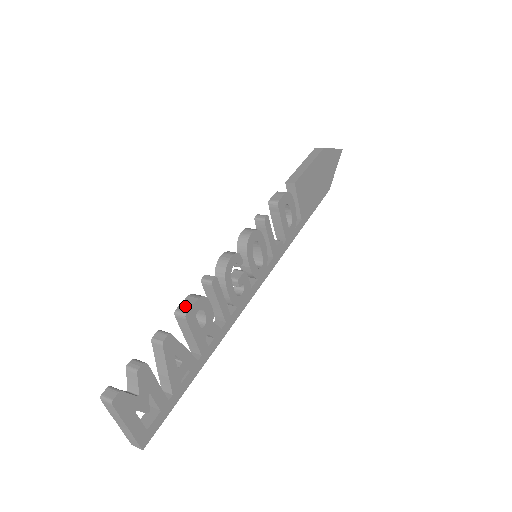
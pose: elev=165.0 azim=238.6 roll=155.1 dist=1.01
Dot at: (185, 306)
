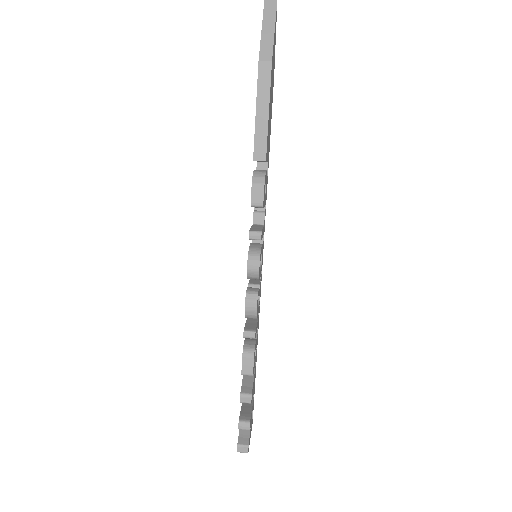
Dot at: (247, 369)
